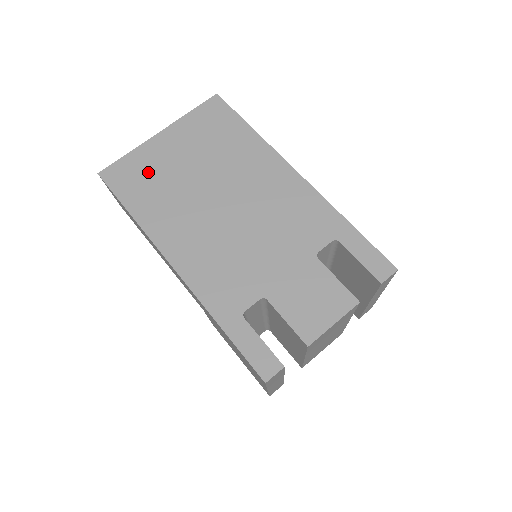
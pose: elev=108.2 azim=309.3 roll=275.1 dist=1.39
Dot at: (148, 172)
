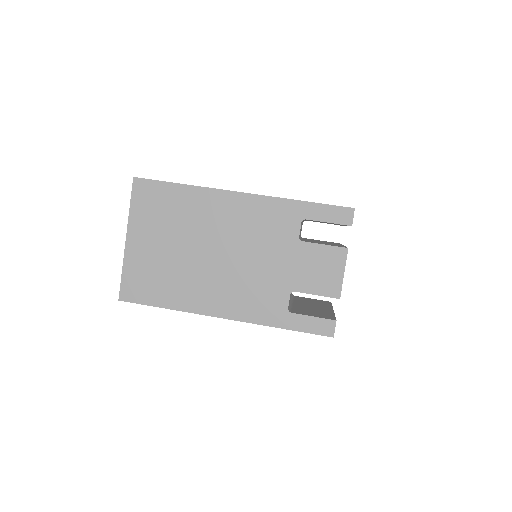
Dot at: (148, 273)
